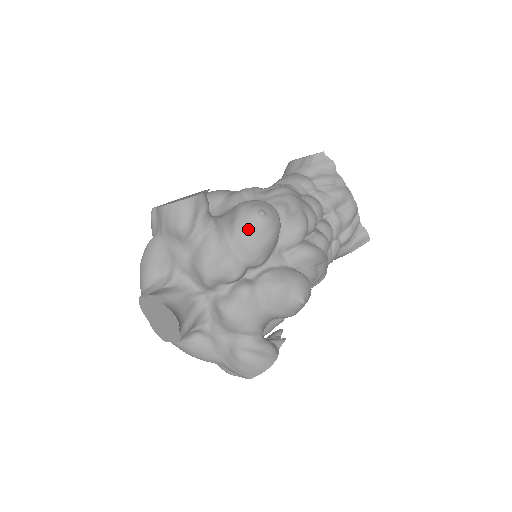
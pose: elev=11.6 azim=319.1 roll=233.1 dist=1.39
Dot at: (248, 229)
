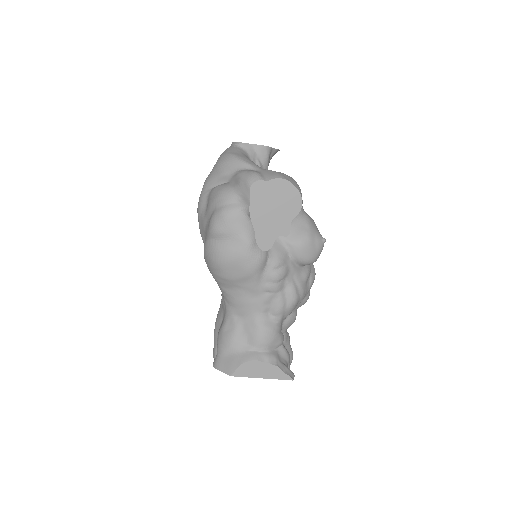
Dot at: occluded
